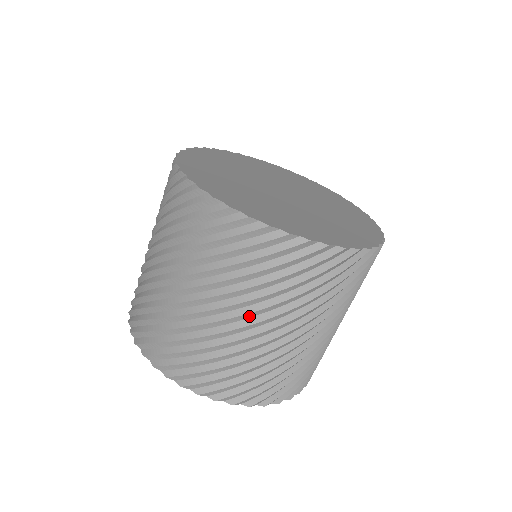
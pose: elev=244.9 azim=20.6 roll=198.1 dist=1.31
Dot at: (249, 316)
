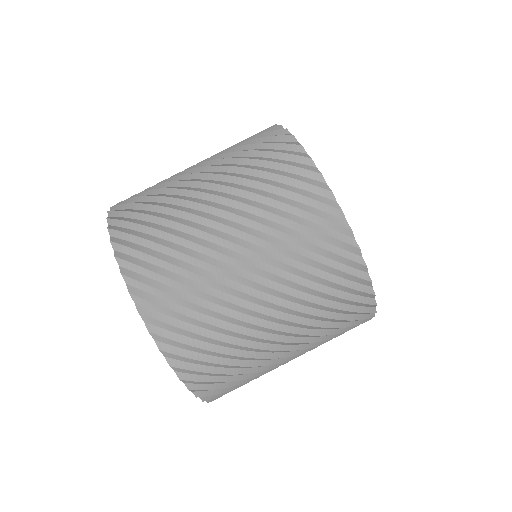
Dot at: (289, 335)
